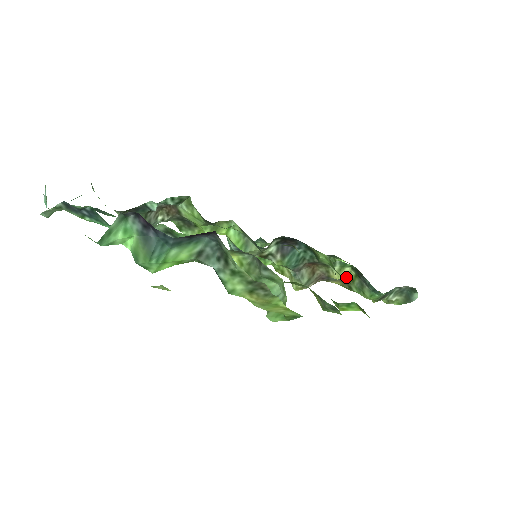
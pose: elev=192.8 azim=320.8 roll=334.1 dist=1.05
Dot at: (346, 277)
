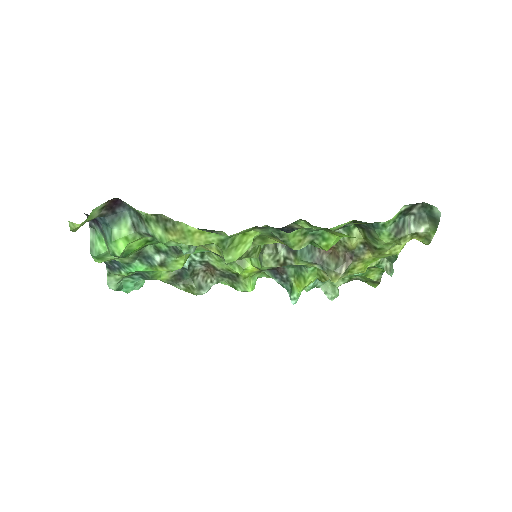
Dot at: (363, 240)
